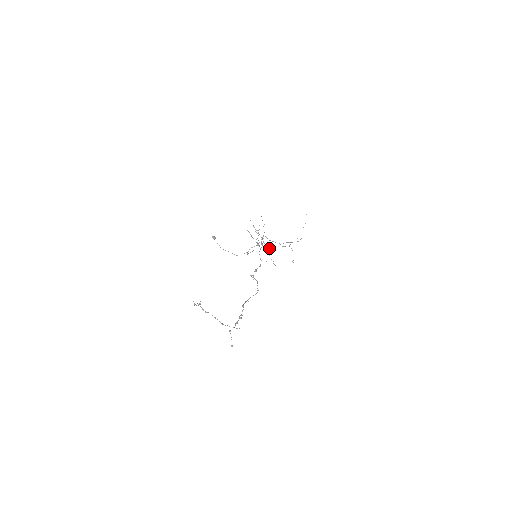
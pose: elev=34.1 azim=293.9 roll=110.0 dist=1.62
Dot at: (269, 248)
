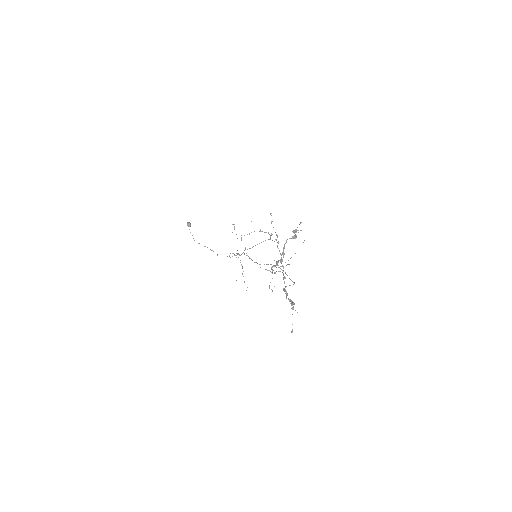
Dot at: (242, 266)
